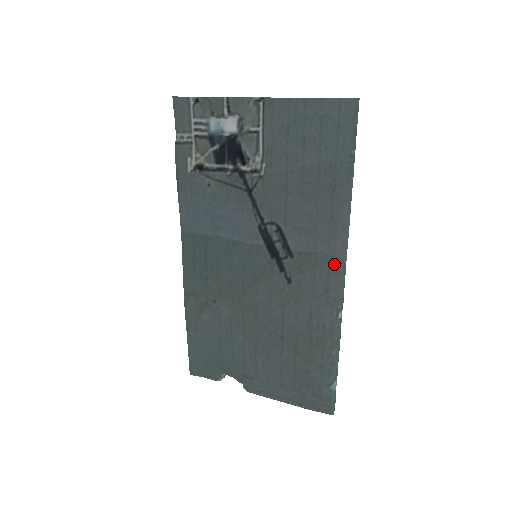
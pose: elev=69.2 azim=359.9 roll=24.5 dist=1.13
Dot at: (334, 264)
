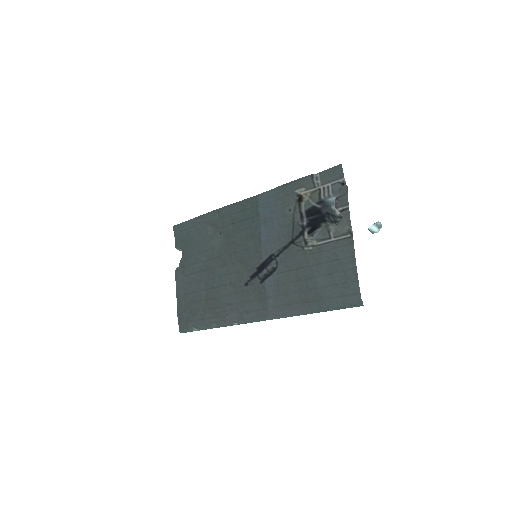
Dot at: (263, 313)
